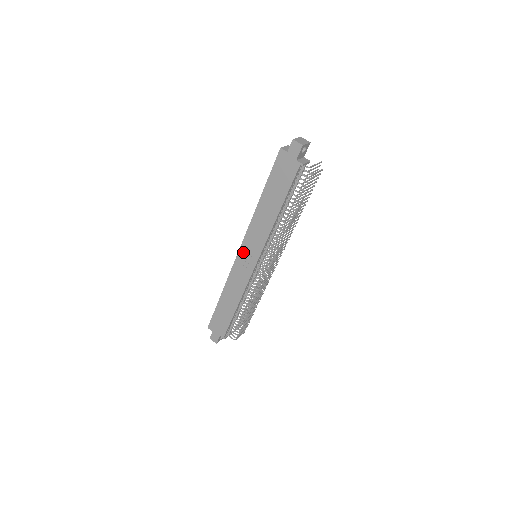
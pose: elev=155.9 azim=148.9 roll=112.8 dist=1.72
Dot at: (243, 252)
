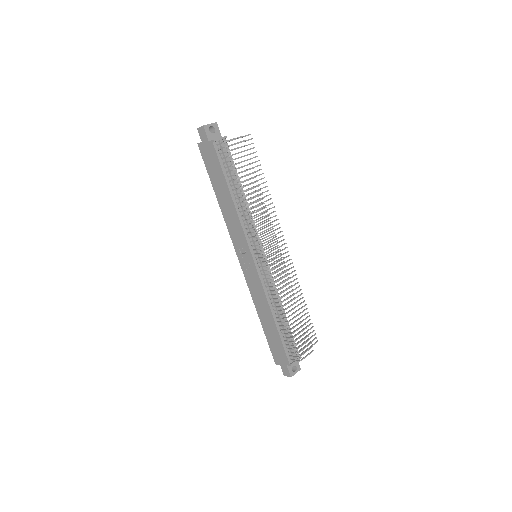
Dot at: (241, 258)
